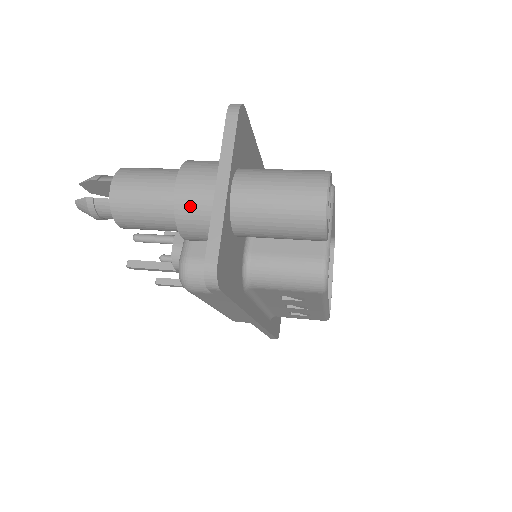
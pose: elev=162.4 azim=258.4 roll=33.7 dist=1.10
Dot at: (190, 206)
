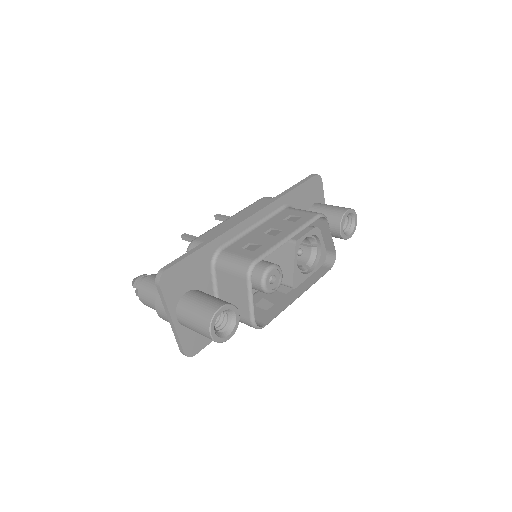
Dot at: (167, 321)
